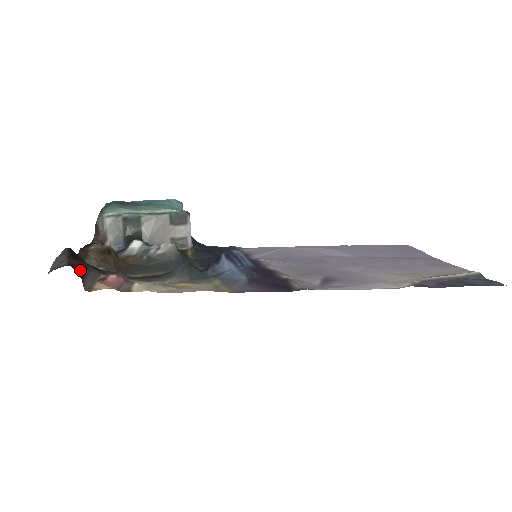
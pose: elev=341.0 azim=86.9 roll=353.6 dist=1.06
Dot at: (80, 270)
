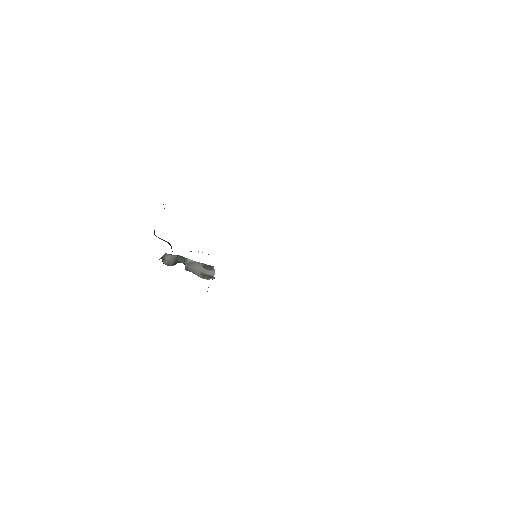
Dot at: occluded
